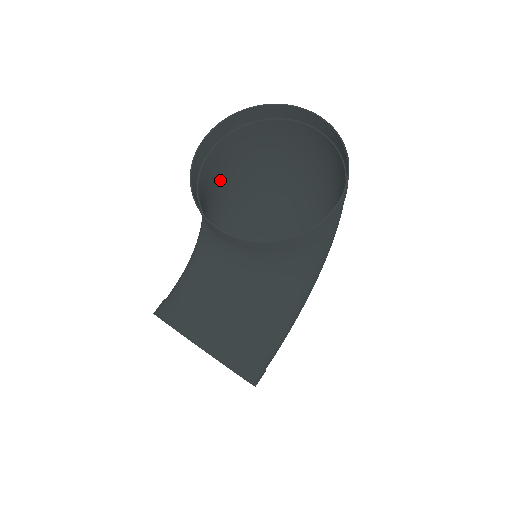
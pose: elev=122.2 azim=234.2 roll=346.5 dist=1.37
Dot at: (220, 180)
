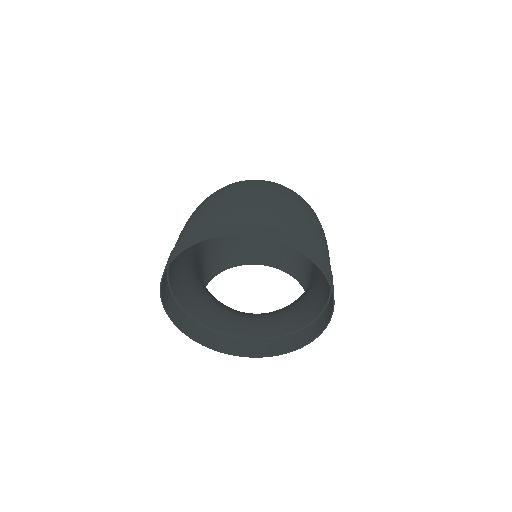
Dot at: occluded
